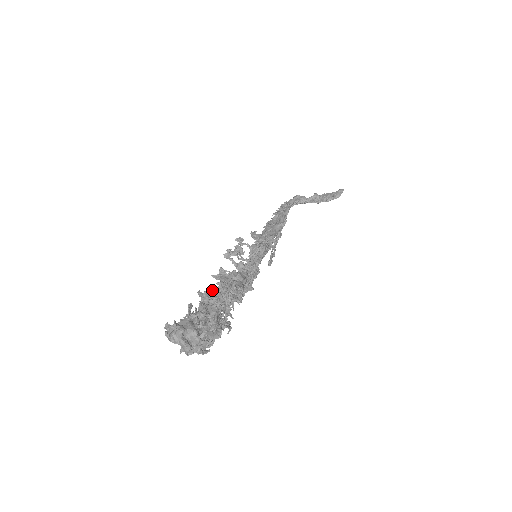
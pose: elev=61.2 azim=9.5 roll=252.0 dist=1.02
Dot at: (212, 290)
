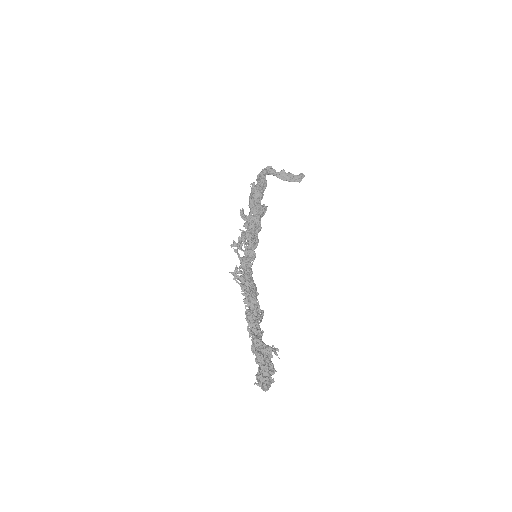
Dot at: (250, 313)
